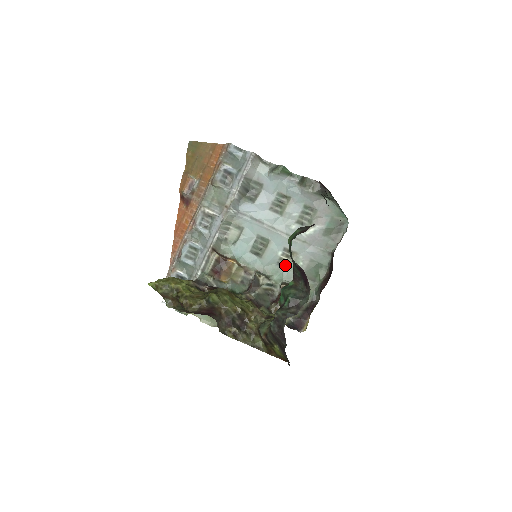
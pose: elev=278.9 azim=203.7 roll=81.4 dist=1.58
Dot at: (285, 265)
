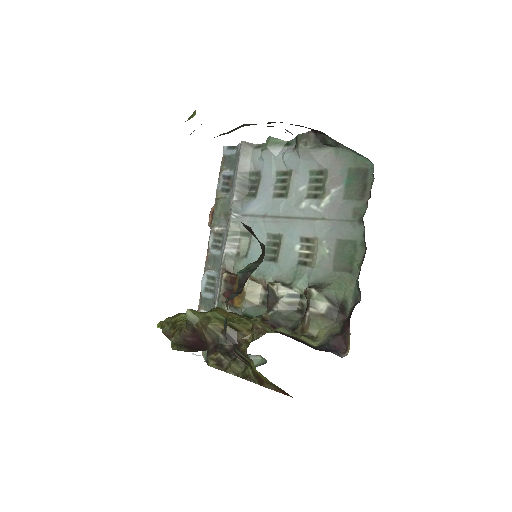
Dot at: (308, 262)
